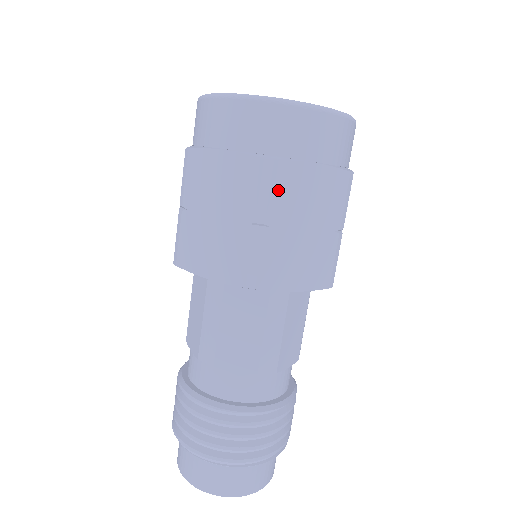
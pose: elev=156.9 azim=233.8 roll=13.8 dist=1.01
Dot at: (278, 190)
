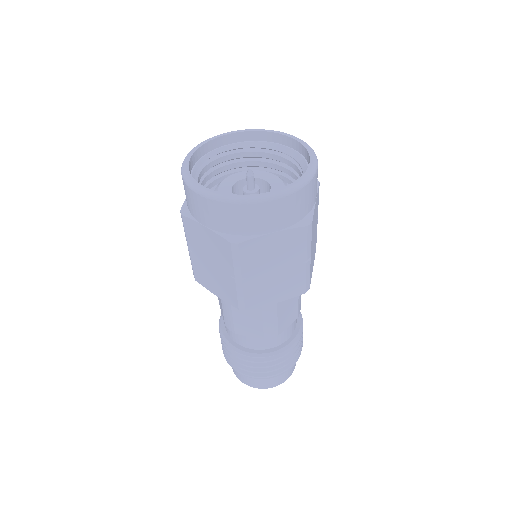
Dot at: (247, 258)
